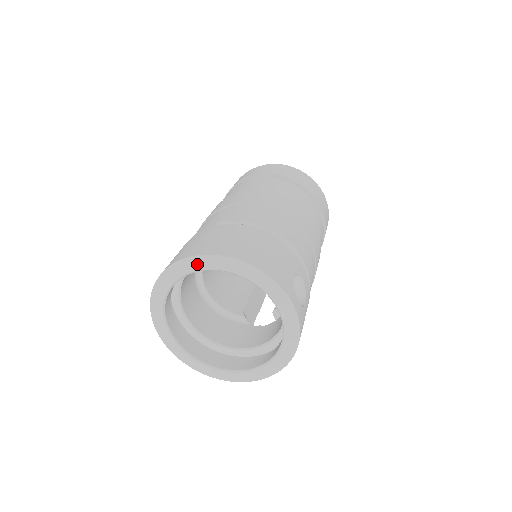
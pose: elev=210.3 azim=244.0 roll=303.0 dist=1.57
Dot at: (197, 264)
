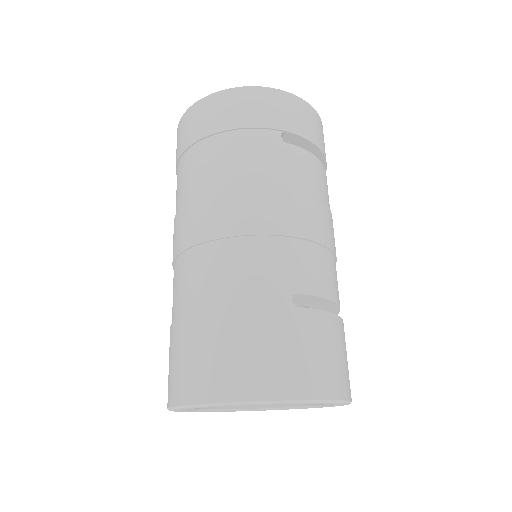
Dot at: (301, 403)
